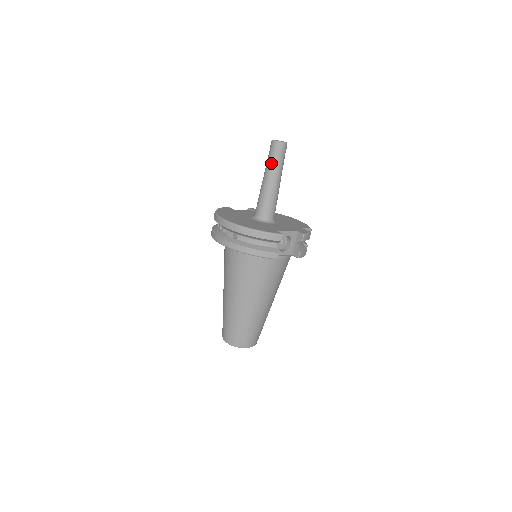
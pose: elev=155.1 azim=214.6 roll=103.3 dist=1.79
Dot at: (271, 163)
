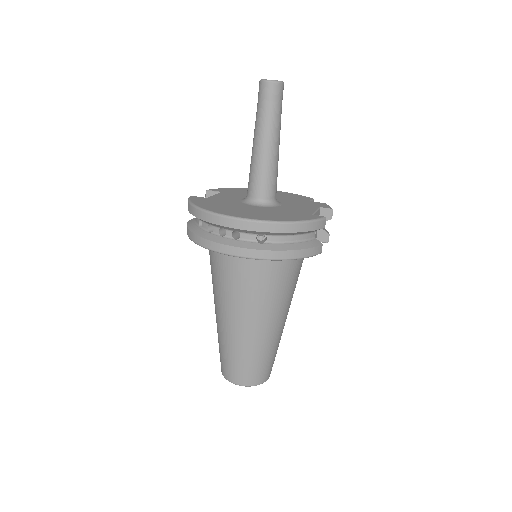
Dot at: (270, 116)
